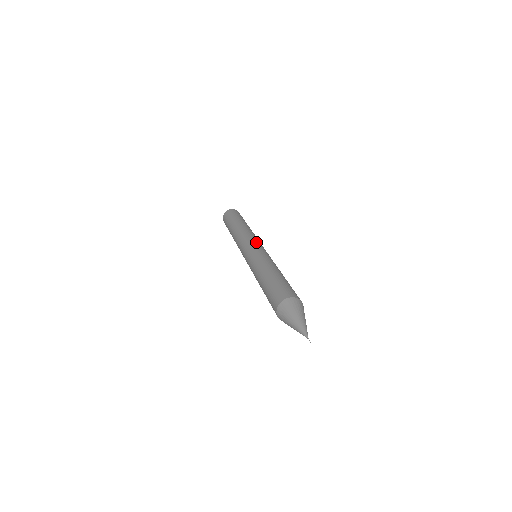
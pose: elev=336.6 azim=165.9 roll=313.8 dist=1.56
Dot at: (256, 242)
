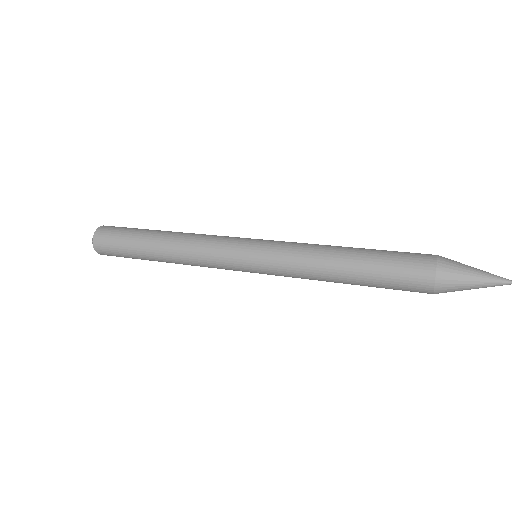
Dot at: (245, 238)
